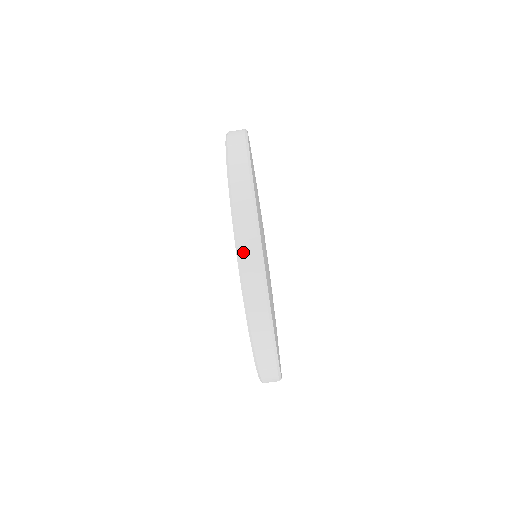
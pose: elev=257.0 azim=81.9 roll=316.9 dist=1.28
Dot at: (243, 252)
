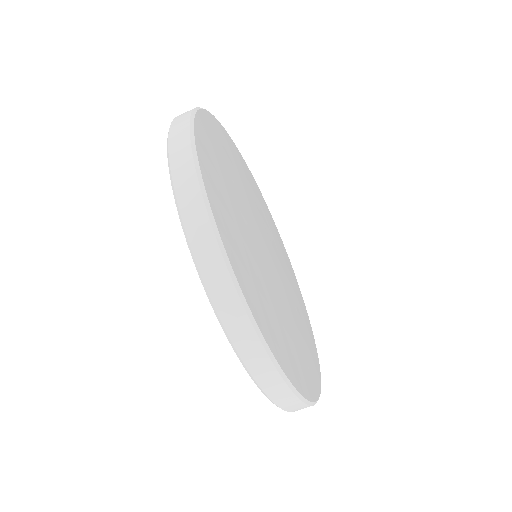
Dot at: (266, 387)
